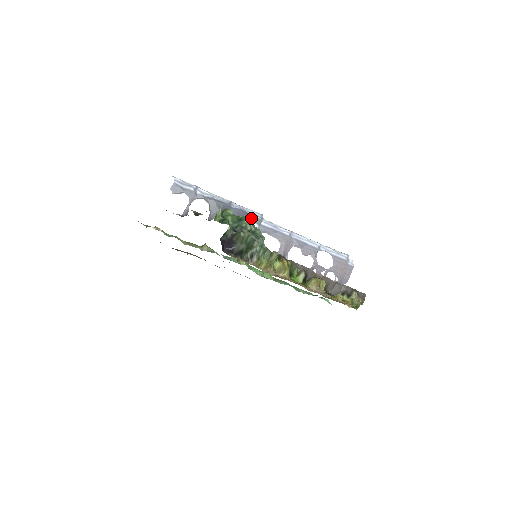
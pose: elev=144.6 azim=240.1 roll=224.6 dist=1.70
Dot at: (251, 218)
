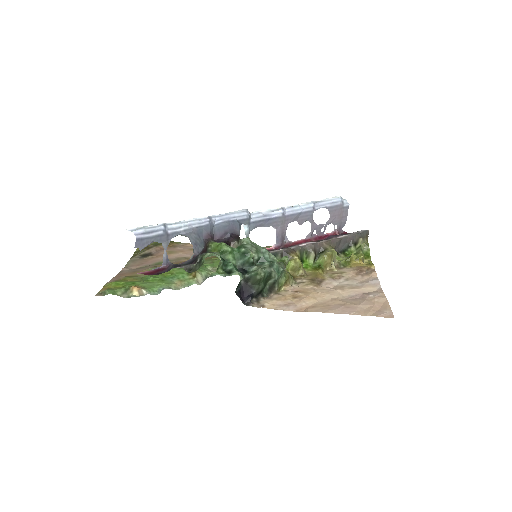
Dot at: (239, 224)
